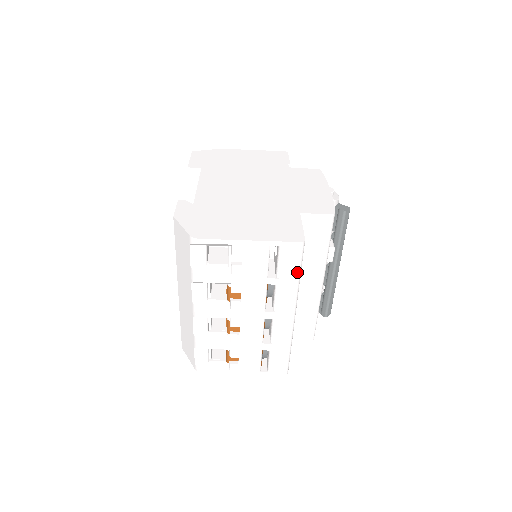
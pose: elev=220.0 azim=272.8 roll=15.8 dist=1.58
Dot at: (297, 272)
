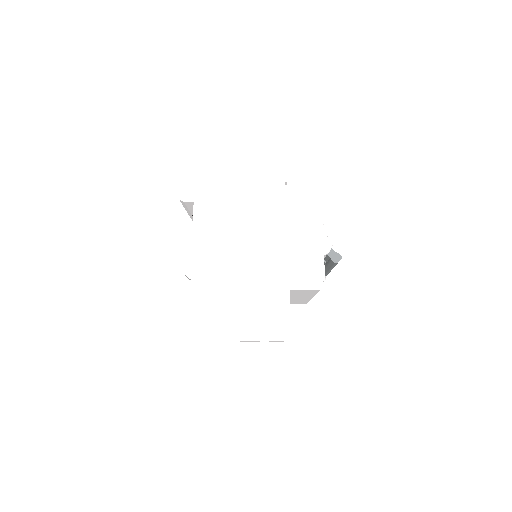
Dot at: occluded
